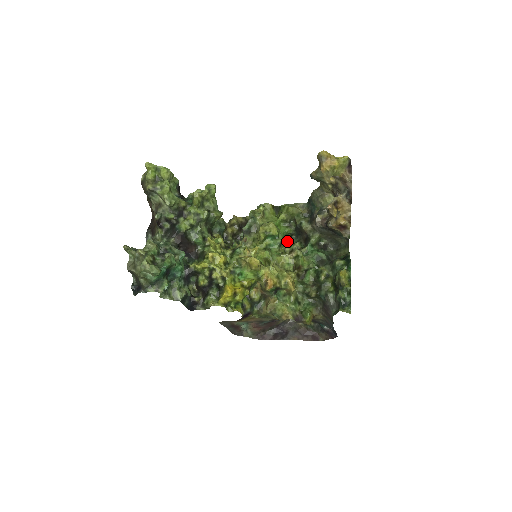
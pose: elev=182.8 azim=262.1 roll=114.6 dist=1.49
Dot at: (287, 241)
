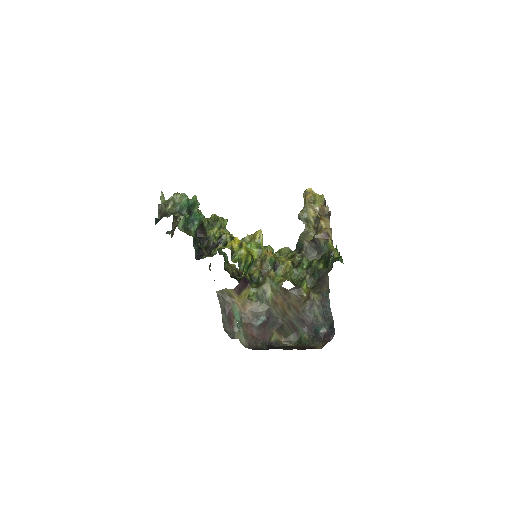
Dot at: occluded
